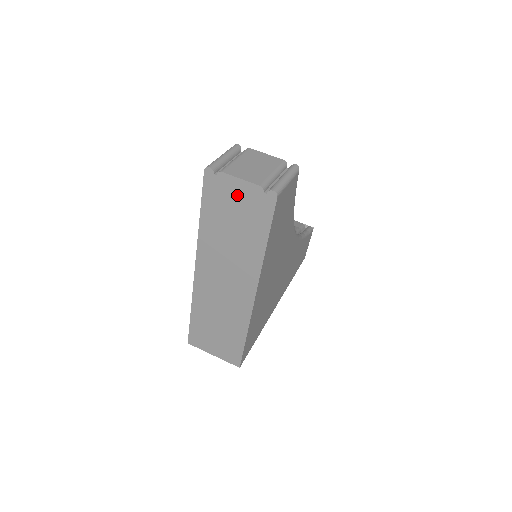
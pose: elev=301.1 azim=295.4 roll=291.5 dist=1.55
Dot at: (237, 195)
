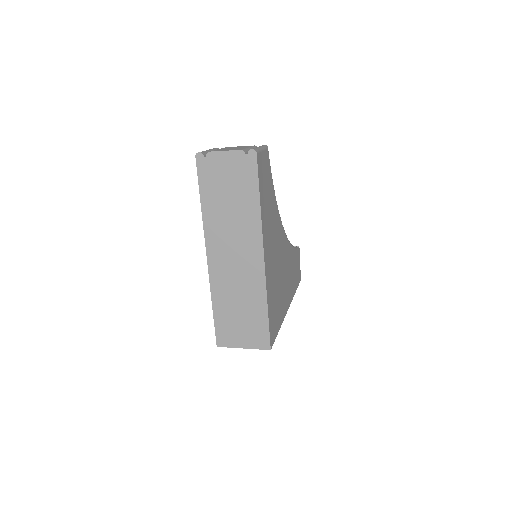
Dot at: (226, 166)
